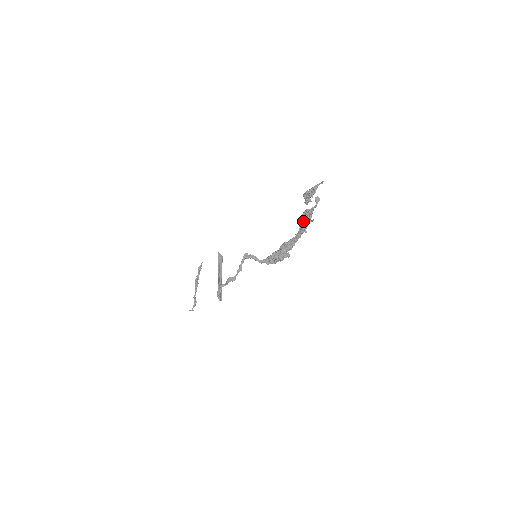
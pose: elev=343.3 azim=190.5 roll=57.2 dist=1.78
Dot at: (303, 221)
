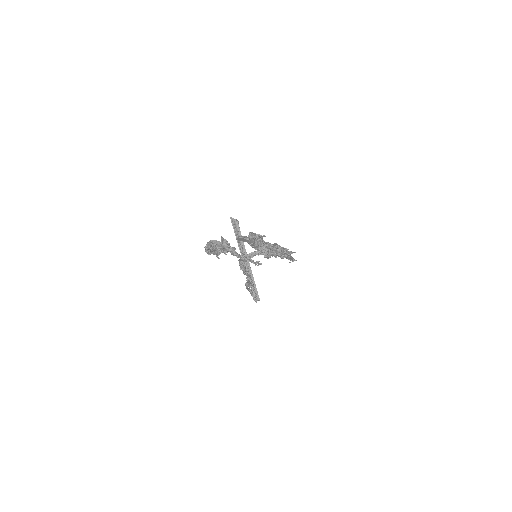
Dot at: occluded
